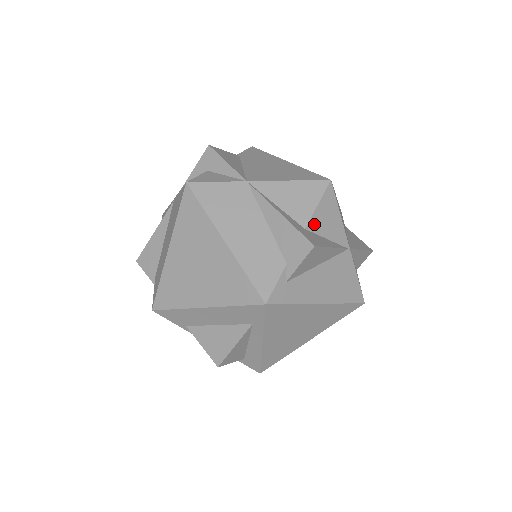
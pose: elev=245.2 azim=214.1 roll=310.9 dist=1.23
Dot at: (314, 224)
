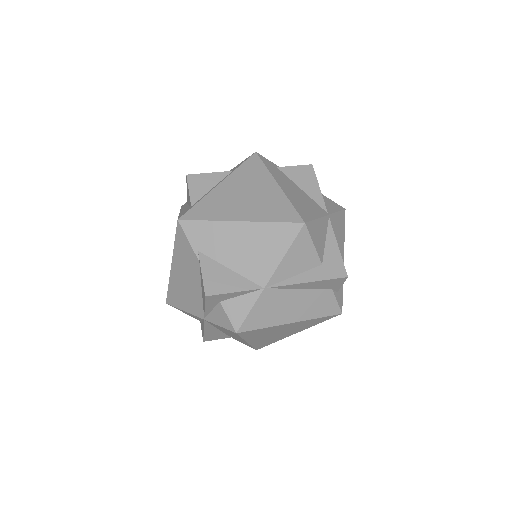
Dot at: (320, 253)
